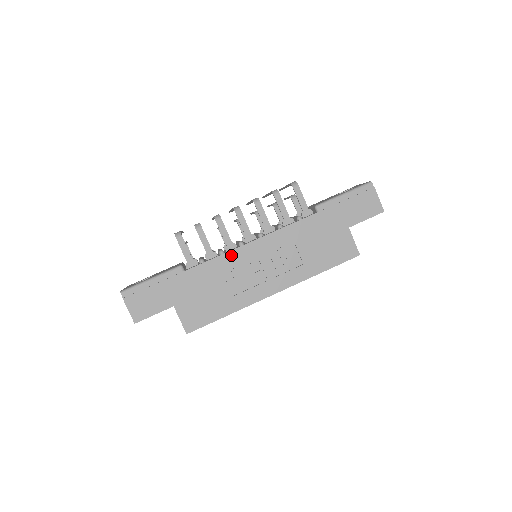
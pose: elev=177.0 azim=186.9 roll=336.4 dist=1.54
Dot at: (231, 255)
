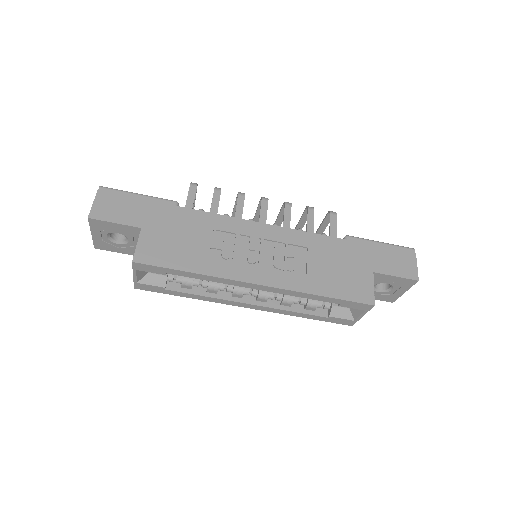
Dot at: (235, 222)
